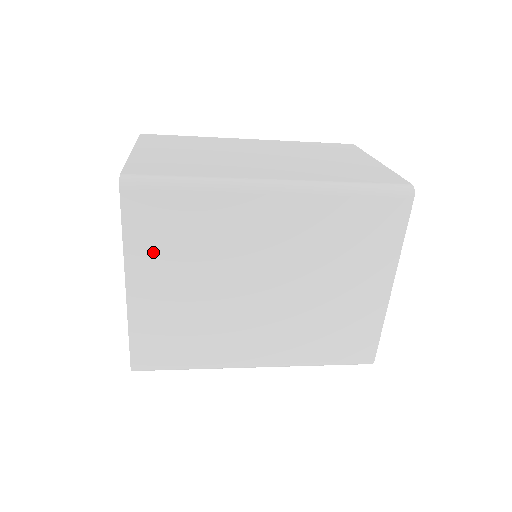
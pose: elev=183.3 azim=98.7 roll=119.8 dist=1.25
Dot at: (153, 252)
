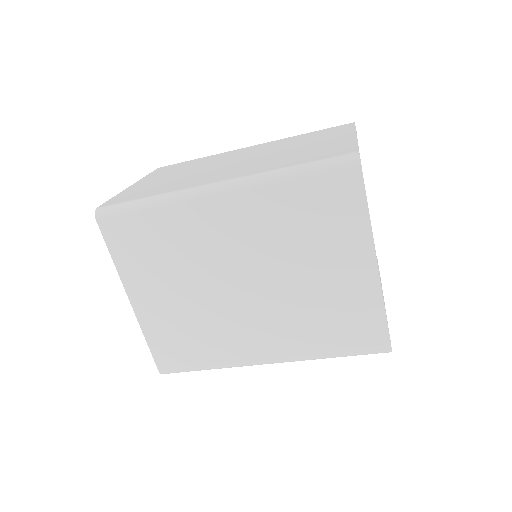
Dot at: (139, 267)
